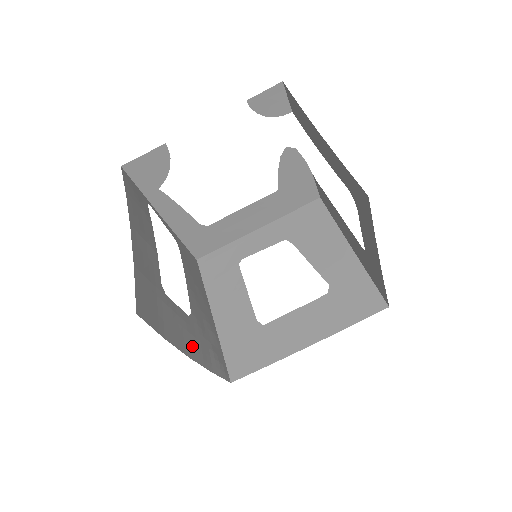
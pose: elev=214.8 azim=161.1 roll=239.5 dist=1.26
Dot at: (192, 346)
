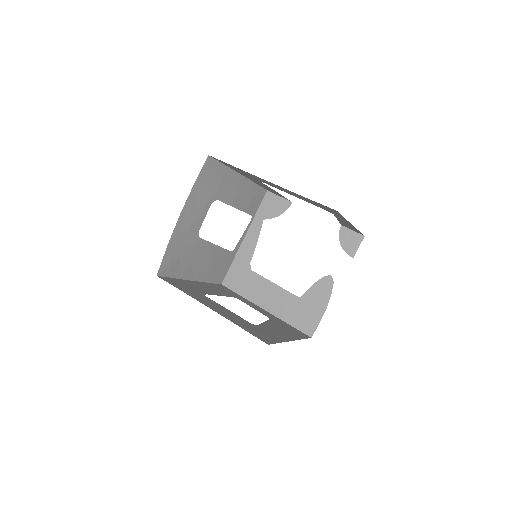
Dot at: (184, 226)
